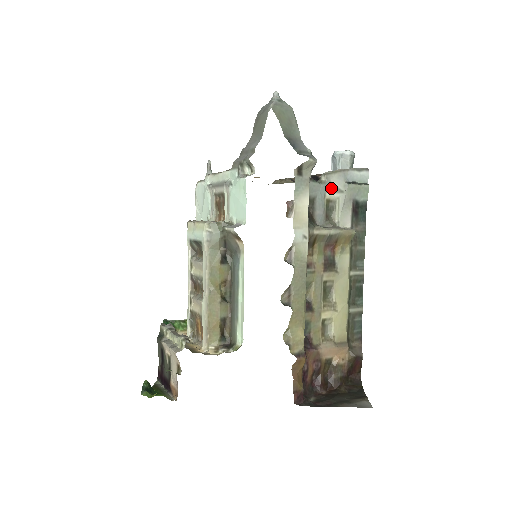
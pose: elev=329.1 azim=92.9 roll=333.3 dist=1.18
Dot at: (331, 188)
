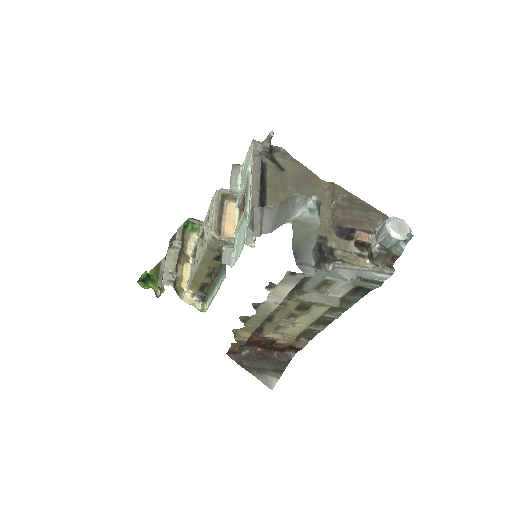
Dot at: (335, 275)
